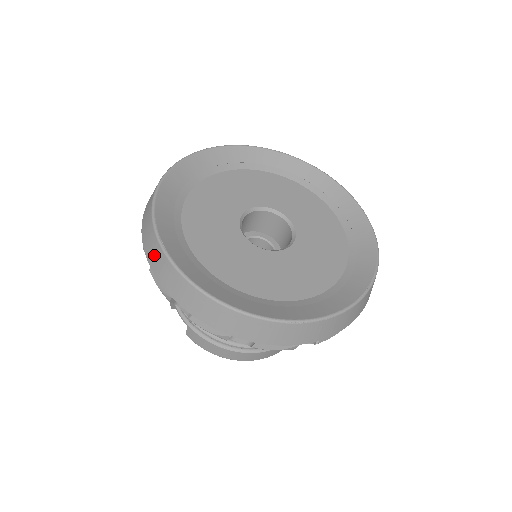
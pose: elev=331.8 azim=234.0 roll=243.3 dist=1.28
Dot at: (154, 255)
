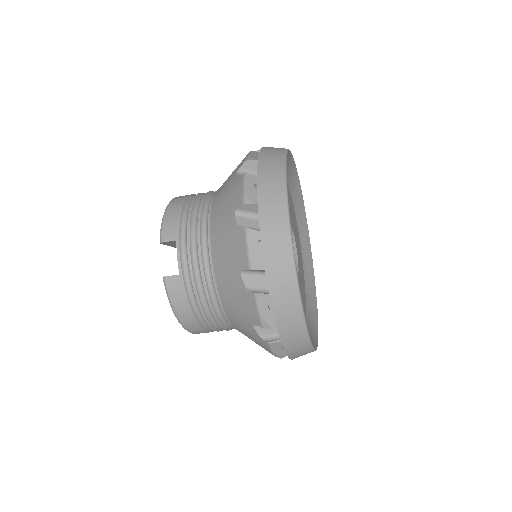
Dot at: (275, 228)
